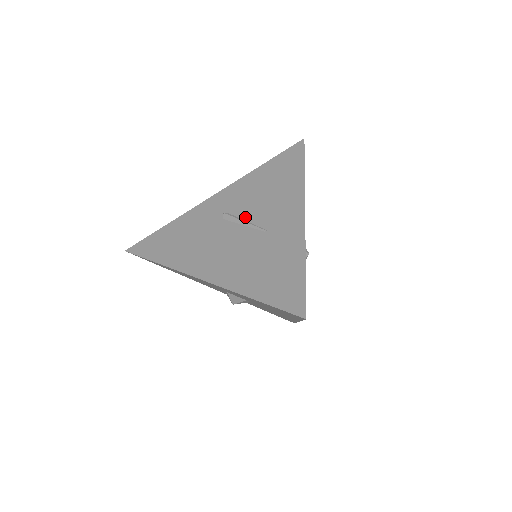
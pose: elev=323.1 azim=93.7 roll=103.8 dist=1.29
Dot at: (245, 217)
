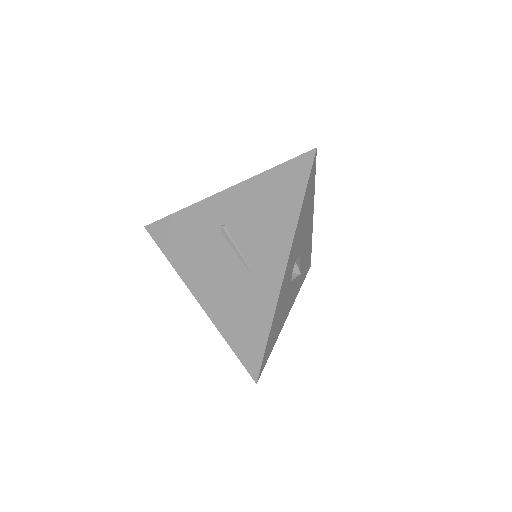
Dot at: (238, 242)
